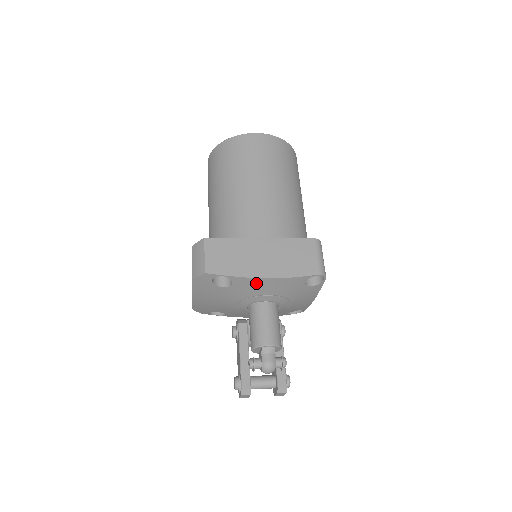
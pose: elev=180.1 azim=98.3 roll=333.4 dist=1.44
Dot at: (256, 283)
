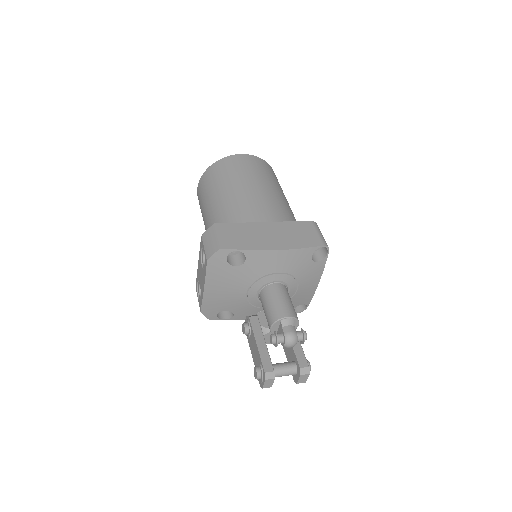
Dot at: (268, 257)
